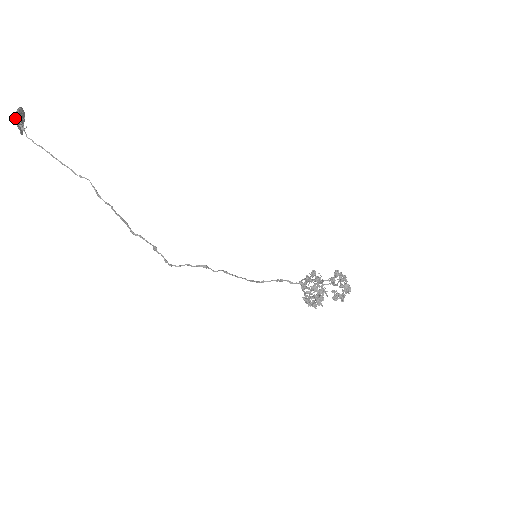
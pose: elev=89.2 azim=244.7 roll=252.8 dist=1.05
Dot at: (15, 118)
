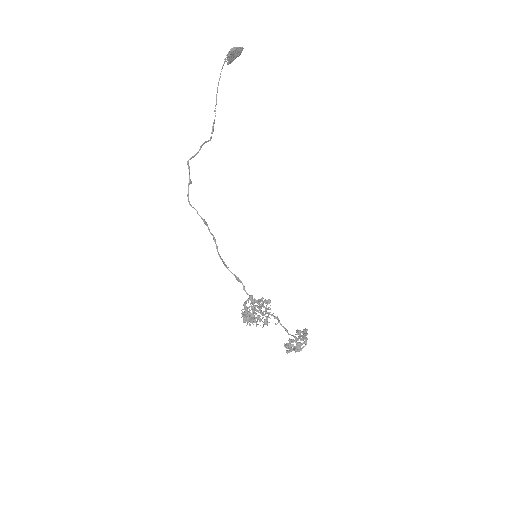
Dot at: (229, 51)
